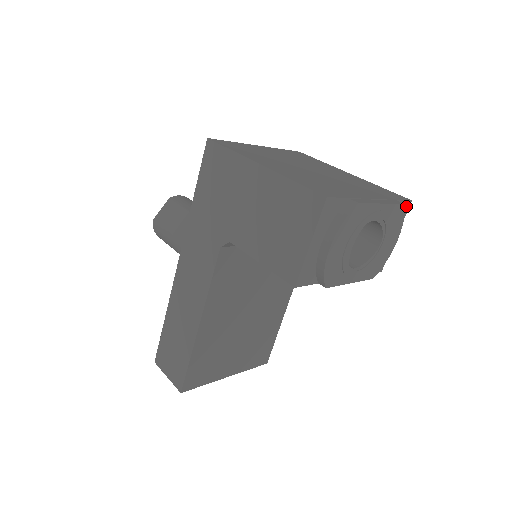
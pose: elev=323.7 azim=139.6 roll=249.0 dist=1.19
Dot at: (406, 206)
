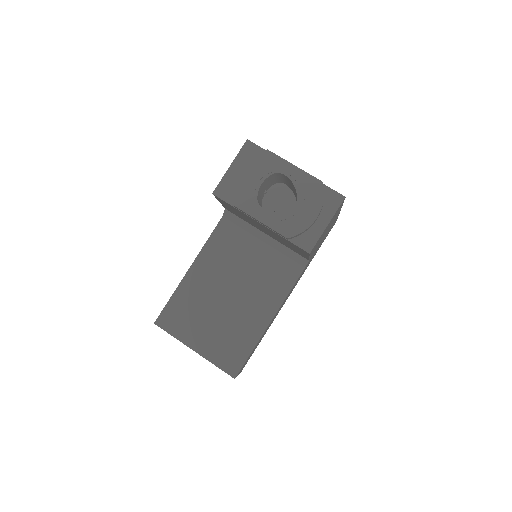
Dot at: (338, 198)
